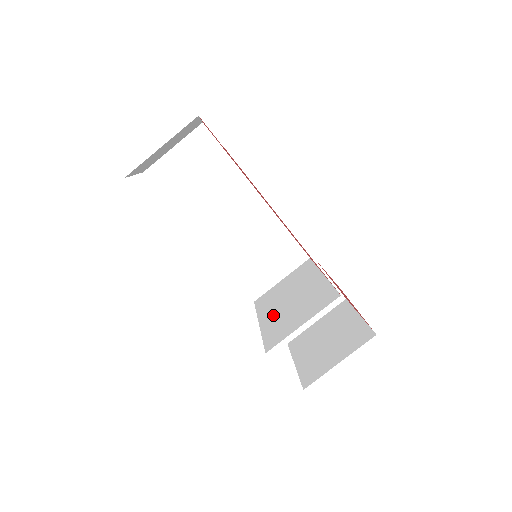
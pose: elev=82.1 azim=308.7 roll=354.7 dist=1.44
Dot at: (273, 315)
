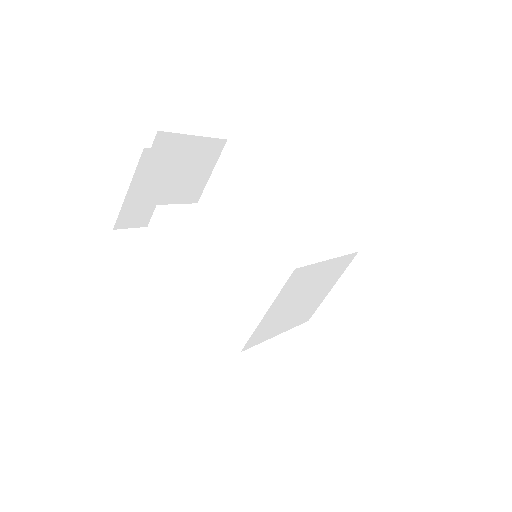
Dot at: (281, 323)
